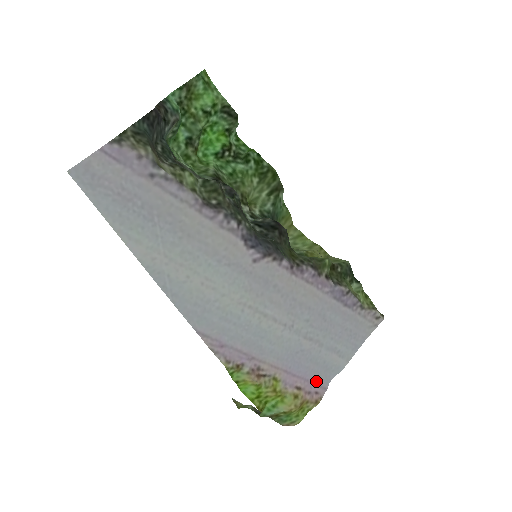
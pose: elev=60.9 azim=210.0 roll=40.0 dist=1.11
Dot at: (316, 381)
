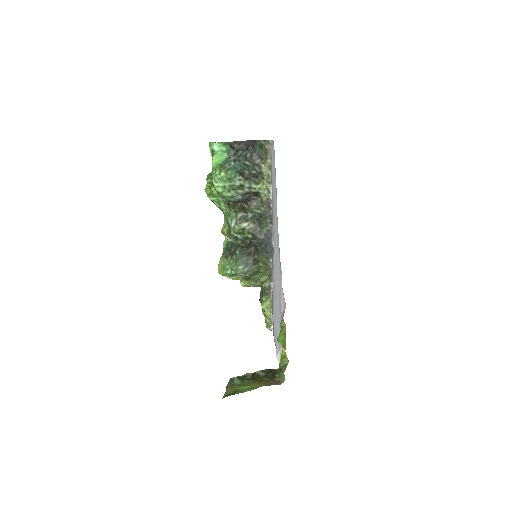
Dot at: (280, 354)
